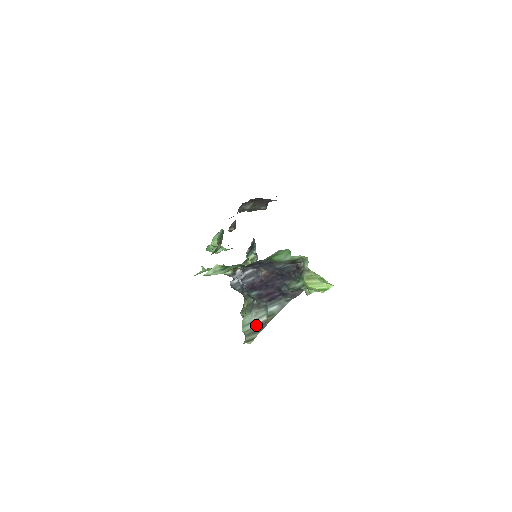
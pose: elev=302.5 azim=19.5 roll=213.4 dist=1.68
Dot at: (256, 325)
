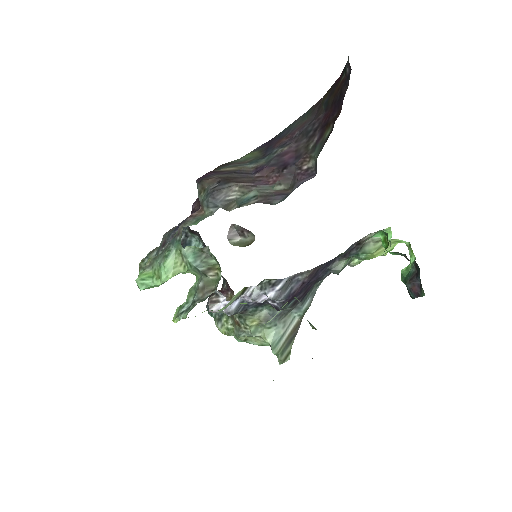
Dot at: (288, 335)
